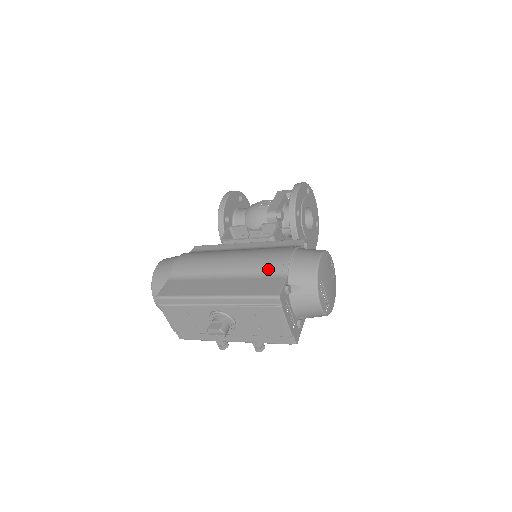
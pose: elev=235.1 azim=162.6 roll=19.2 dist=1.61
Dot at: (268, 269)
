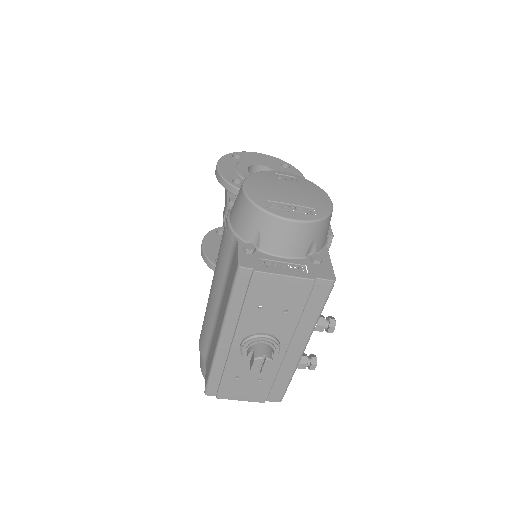
Dot at: (226, 256)
